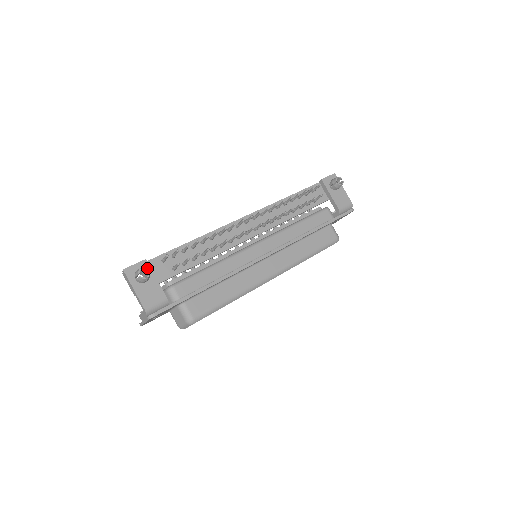
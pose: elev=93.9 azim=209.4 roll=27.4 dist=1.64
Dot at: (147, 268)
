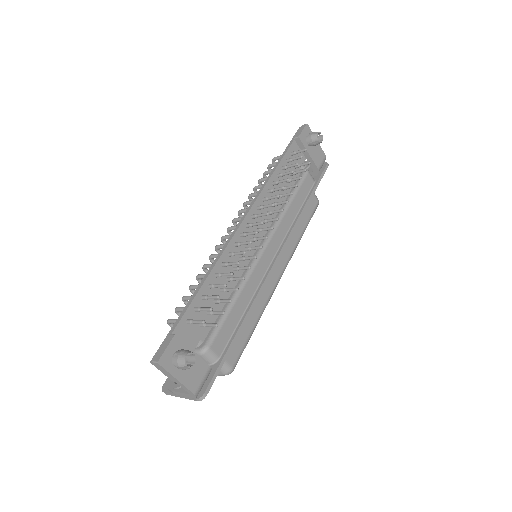
Dot at: (180, 344)
